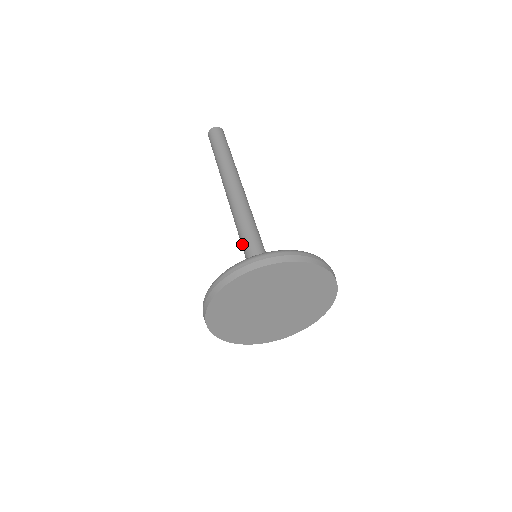
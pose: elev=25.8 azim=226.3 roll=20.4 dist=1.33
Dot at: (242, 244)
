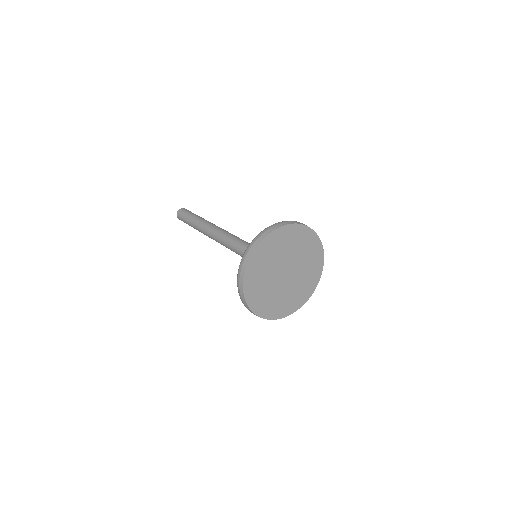
Dot at: (247, 245)
